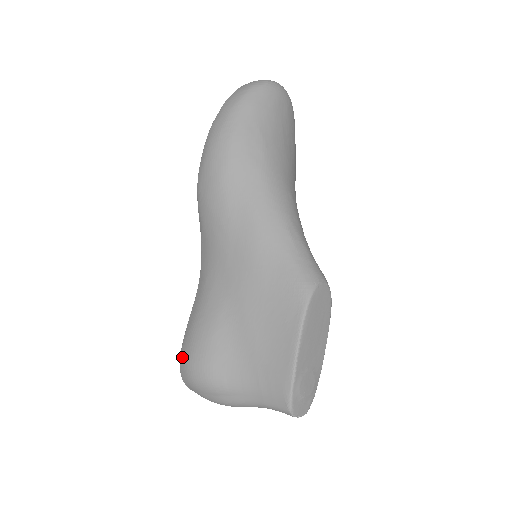
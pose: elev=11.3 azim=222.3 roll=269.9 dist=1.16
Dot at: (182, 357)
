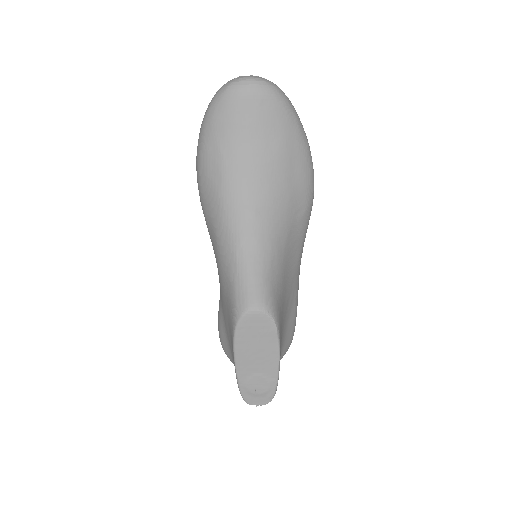
Dot at: occluded
